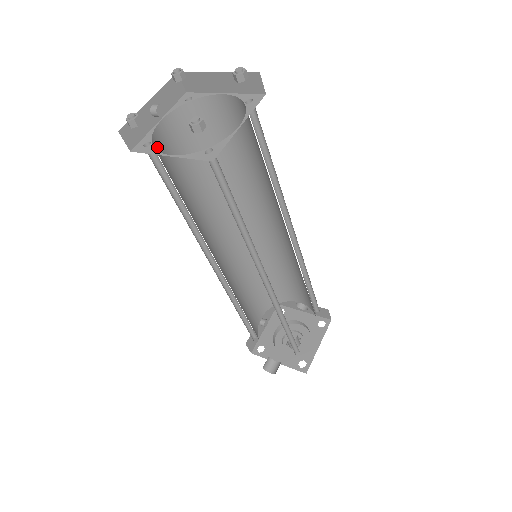
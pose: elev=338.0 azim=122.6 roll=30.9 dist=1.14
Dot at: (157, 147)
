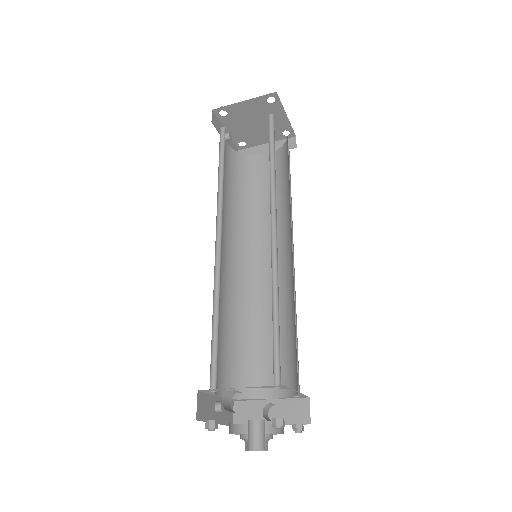
Dot at: occluded
